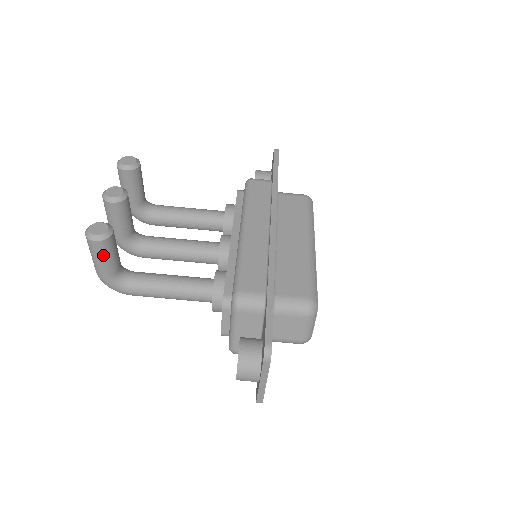
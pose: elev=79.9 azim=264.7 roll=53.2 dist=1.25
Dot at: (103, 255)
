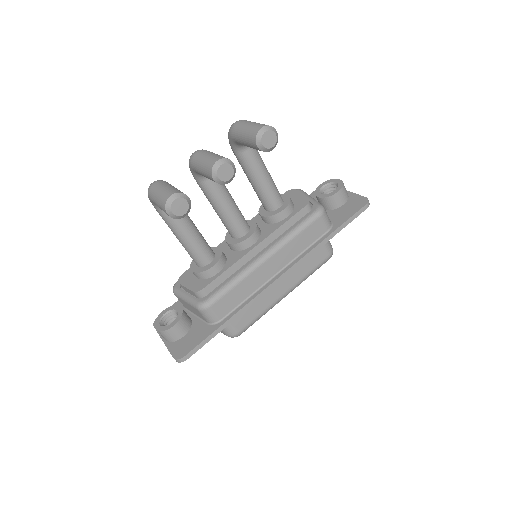
Dot at: occluded
